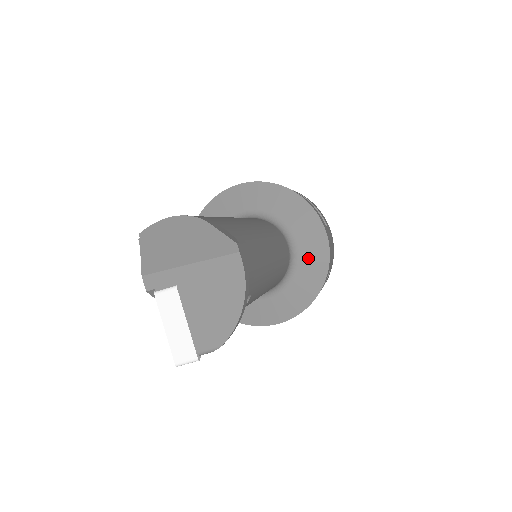
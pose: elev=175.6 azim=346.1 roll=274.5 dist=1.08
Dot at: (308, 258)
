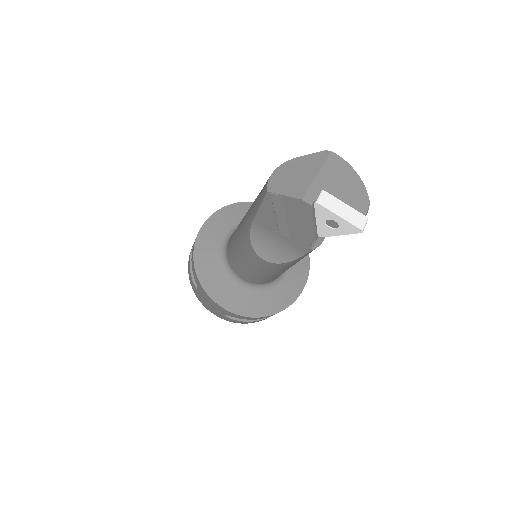
Dot at: occluded
